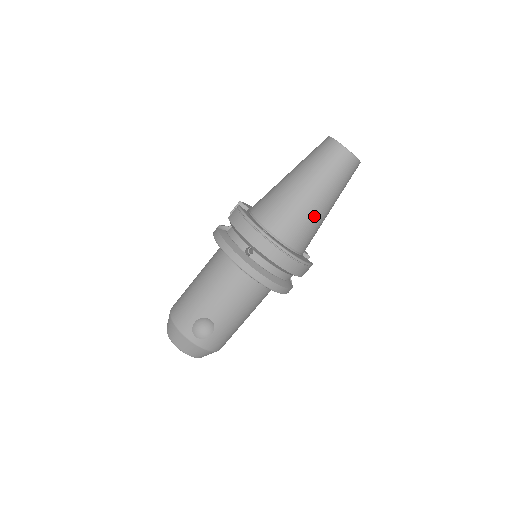
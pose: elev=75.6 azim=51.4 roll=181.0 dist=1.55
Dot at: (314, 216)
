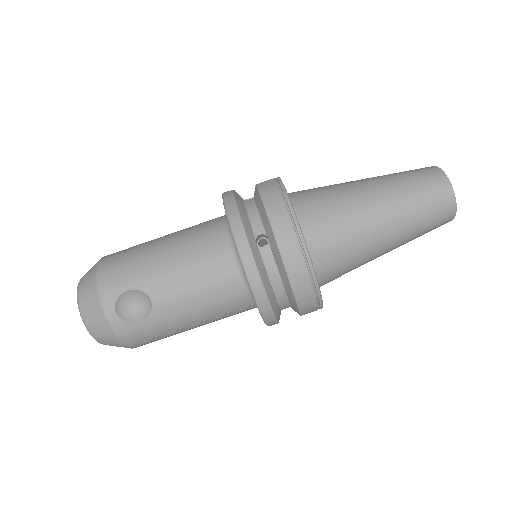
Dot at: (366, 248)
